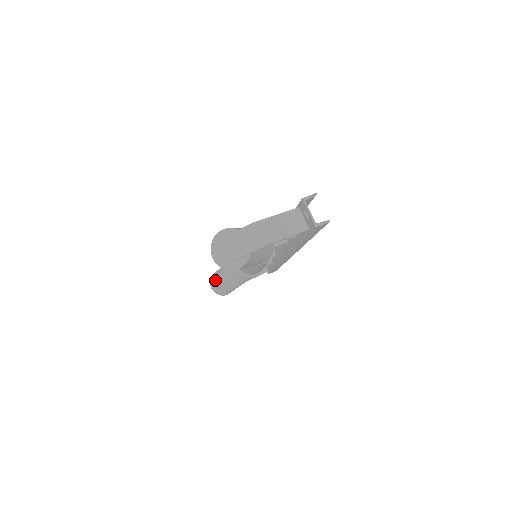
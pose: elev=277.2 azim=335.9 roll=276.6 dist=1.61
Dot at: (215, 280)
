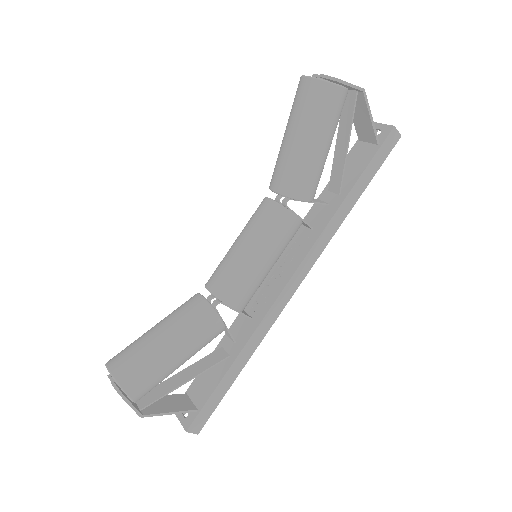
Dot at: (129, 347)
